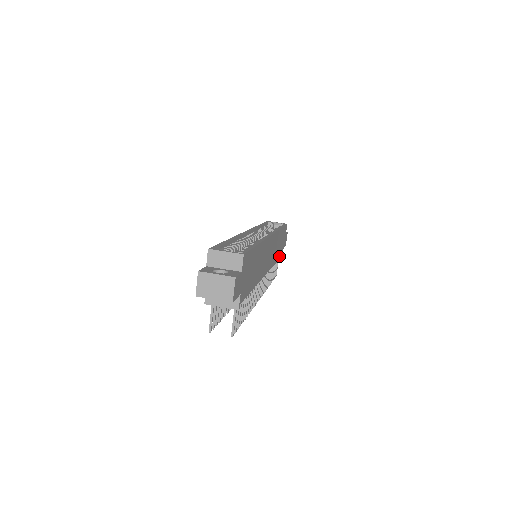
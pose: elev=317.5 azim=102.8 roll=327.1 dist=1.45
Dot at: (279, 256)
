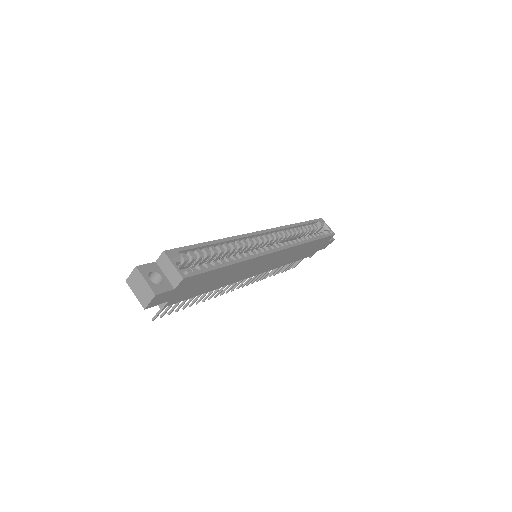
Dot at: (300, 258)
